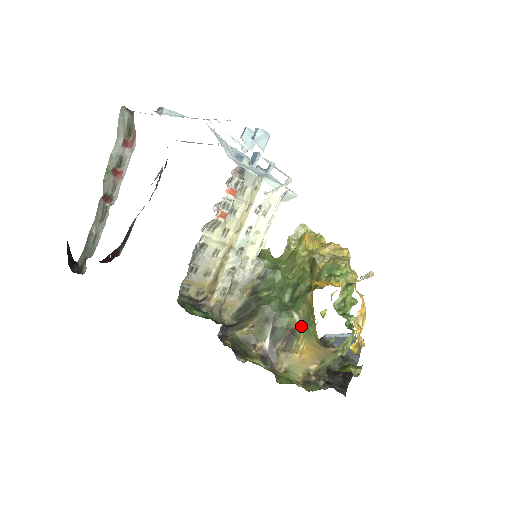
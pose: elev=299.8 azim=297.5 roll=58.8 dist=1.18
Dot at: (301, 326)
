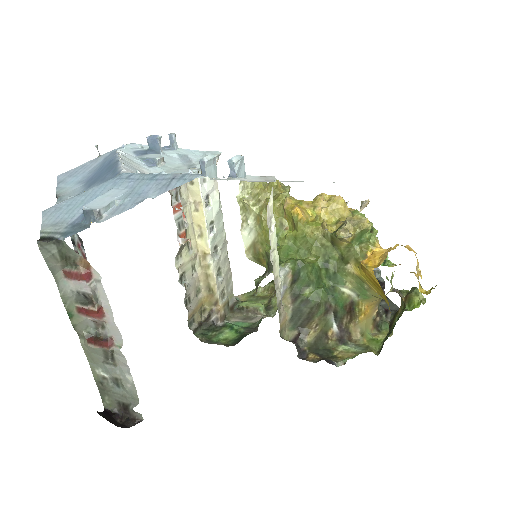
Dot at: (357, 296)
